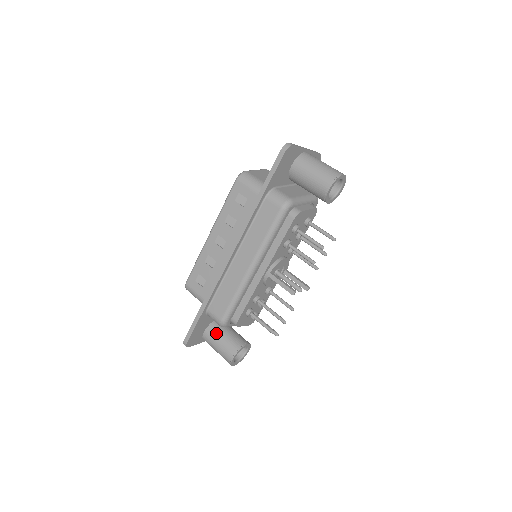
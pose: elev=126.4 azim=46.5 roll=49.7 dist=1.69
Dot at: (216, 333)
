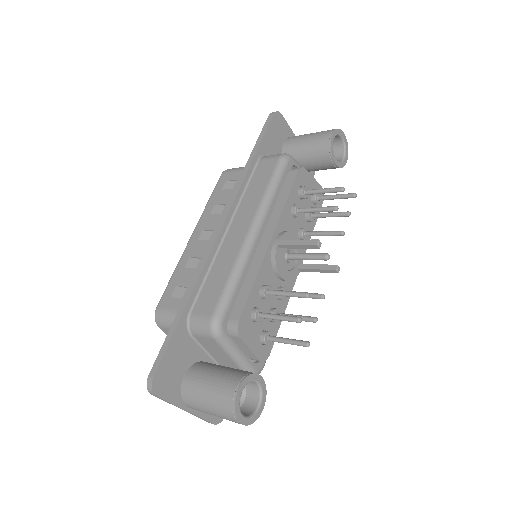
Dot at: (204, 369)
